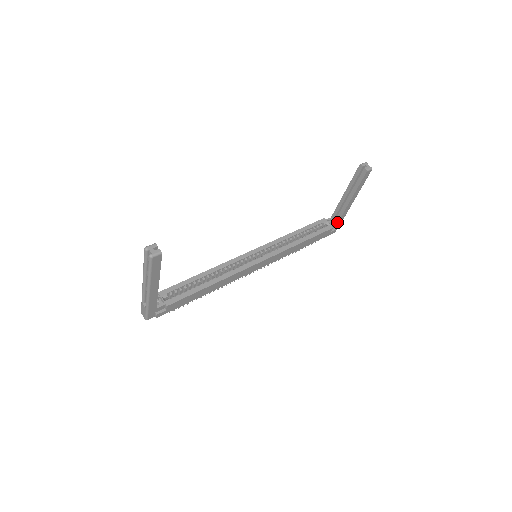
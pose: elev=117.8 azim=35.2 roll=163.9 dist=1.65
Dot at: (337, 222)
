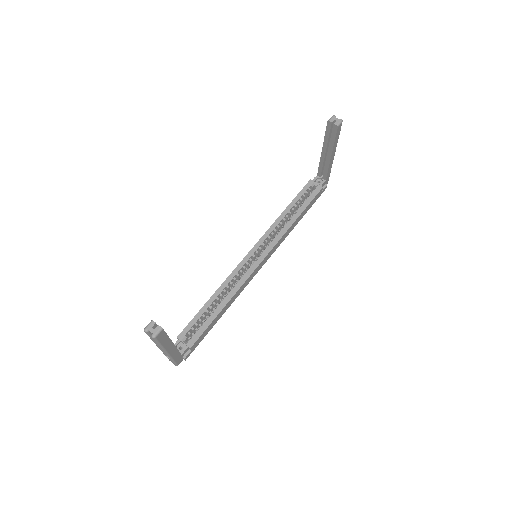
Dot at: (325, 179)
